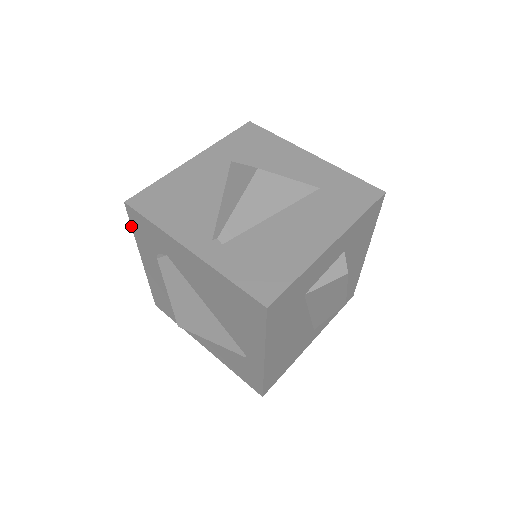
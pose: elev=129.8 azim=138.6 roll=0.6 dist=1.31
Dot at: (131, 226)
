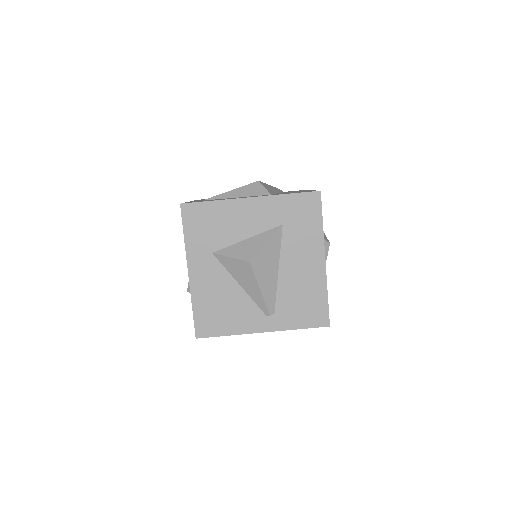
Dot at: occluded
